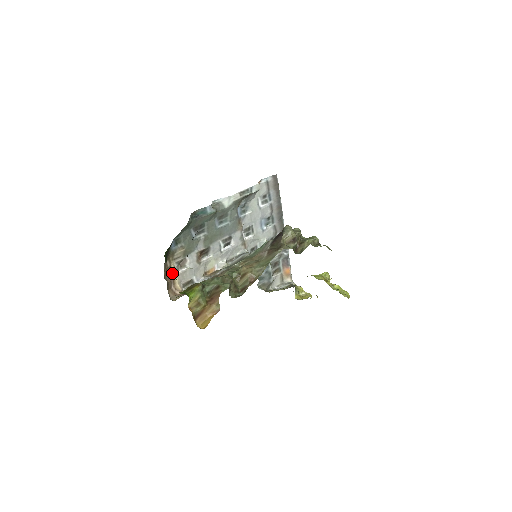
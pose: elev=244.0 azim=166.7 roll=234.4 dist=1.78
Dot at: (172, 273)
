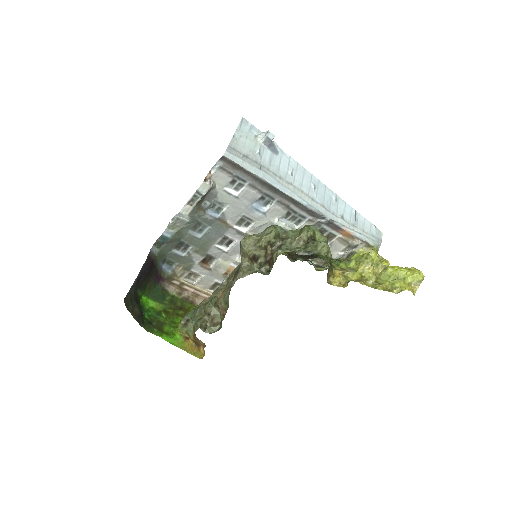
Dot at: (189, 285)
